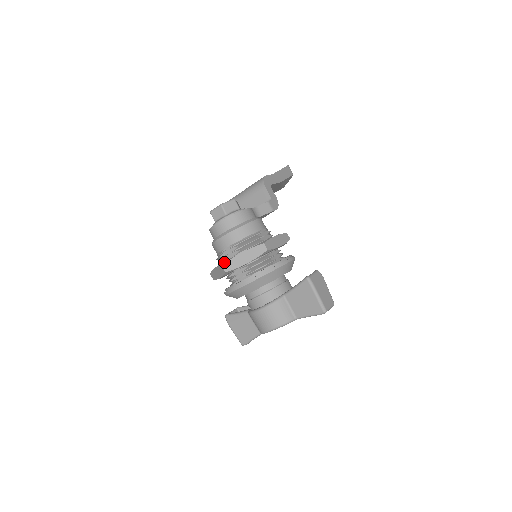
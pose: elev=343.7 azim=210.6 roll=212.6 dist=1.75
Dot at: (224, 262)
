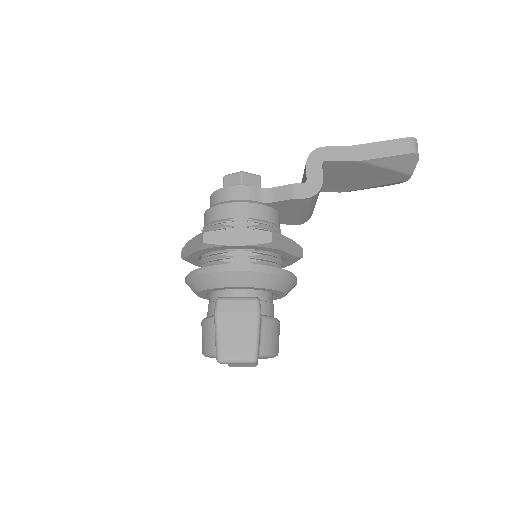
Dot at: occluded
